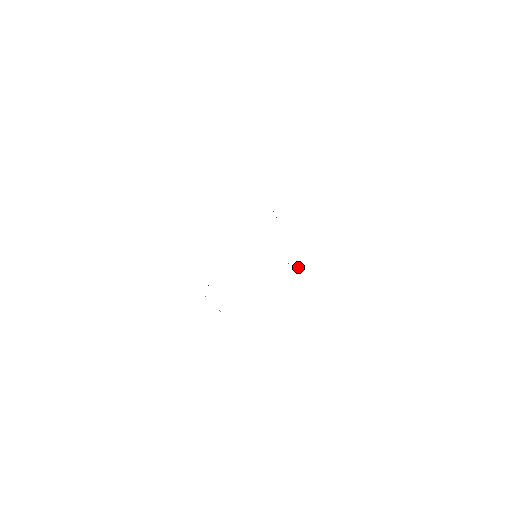
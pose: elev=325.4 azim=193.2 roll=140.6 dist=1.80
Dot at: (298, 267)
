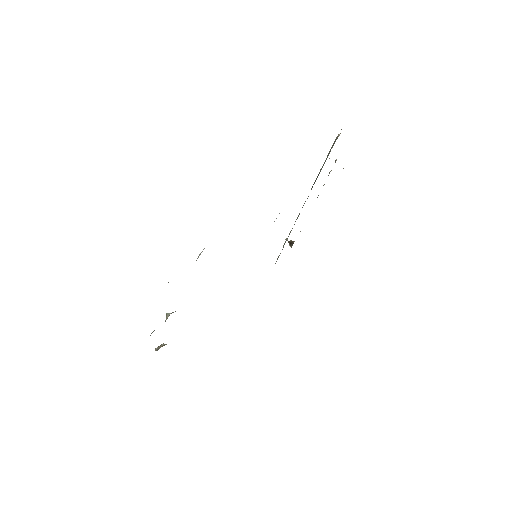
Dot at: (289, 242)
